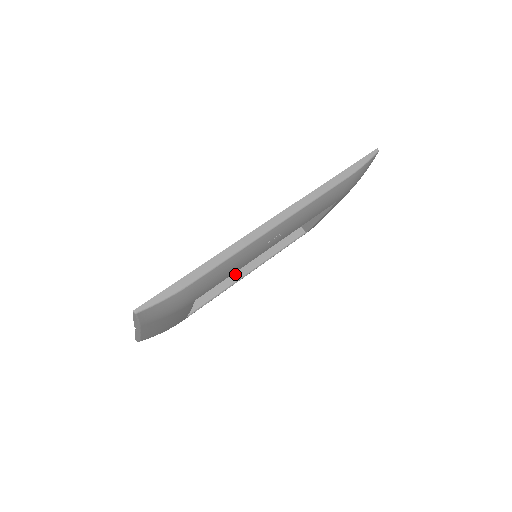
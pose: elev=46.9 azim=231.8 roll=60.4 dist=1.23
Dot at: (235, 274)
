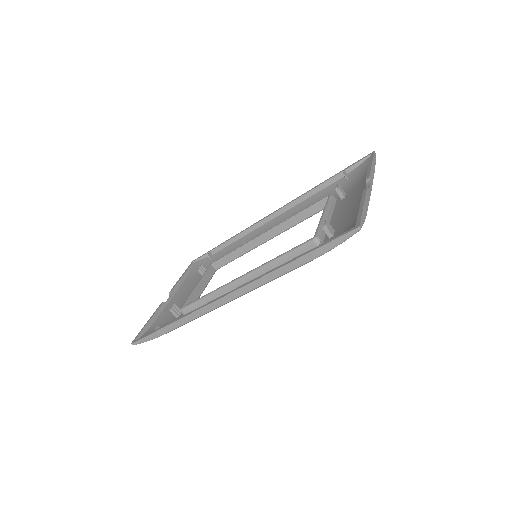
Dot at: (256, 240)
